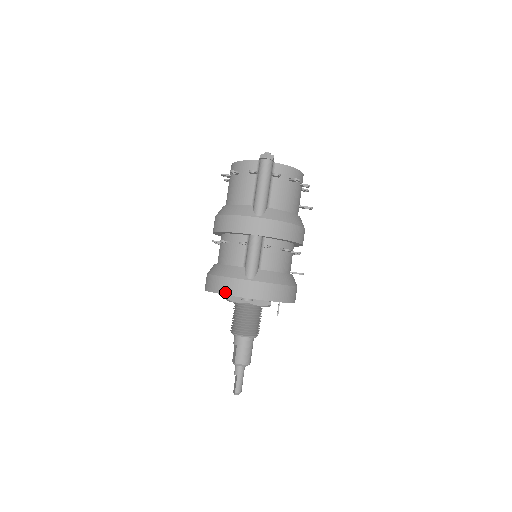
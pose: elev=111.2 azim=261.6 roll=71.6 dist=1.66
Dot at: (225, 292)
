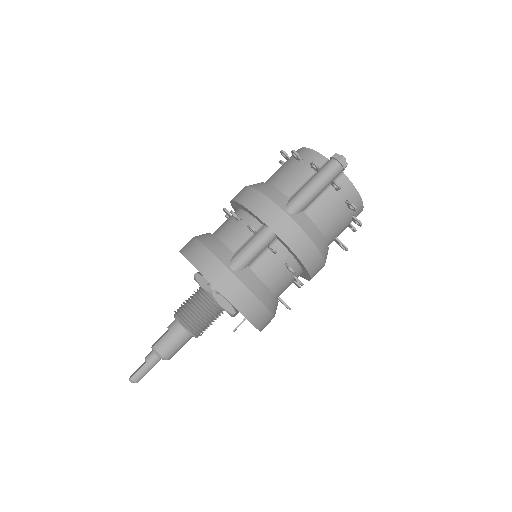
Dot at: (196, 264)
